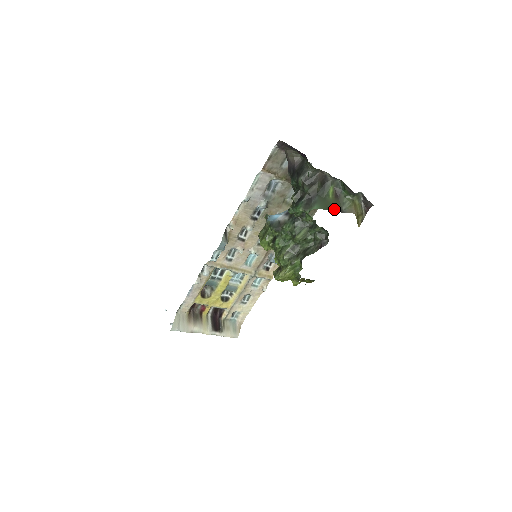
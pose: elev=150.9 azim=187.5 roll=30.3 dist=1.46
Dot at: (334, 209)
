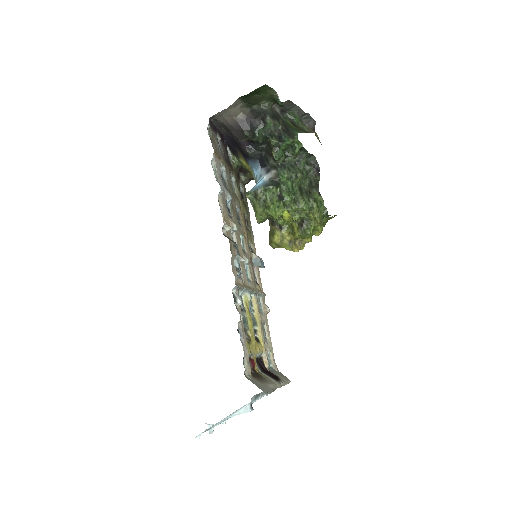
Dot at: (304, 132)
